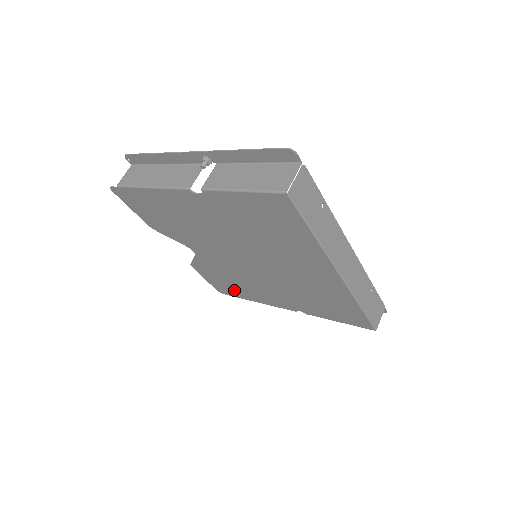
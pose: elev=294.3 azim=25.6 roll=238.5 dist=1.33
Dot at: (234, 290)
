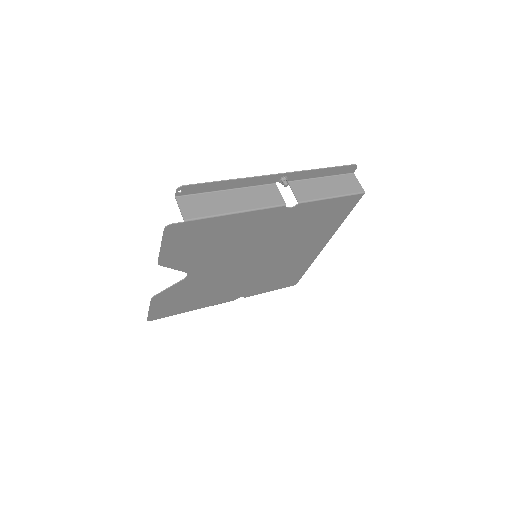
Dot at: (180, 307)
